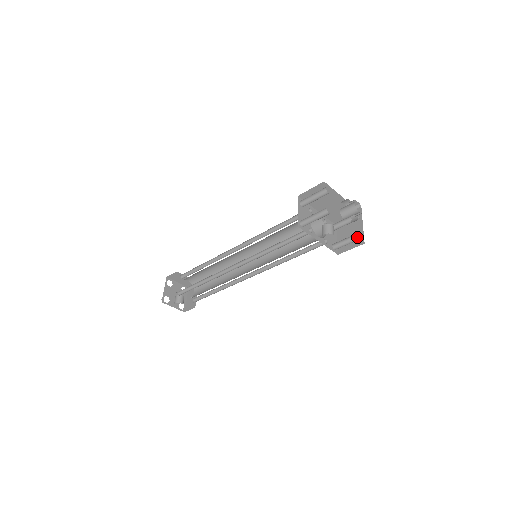
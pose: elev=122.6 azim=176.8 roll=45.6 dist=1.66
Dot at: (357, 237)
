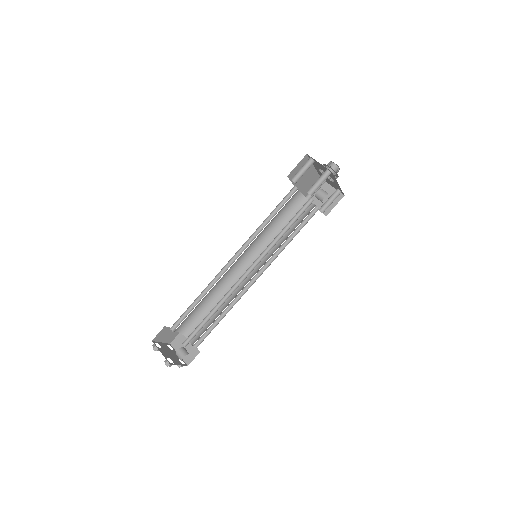
Dot at: (339, 192)
